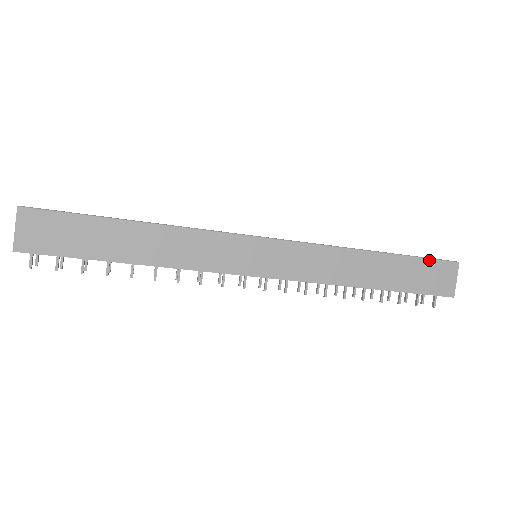
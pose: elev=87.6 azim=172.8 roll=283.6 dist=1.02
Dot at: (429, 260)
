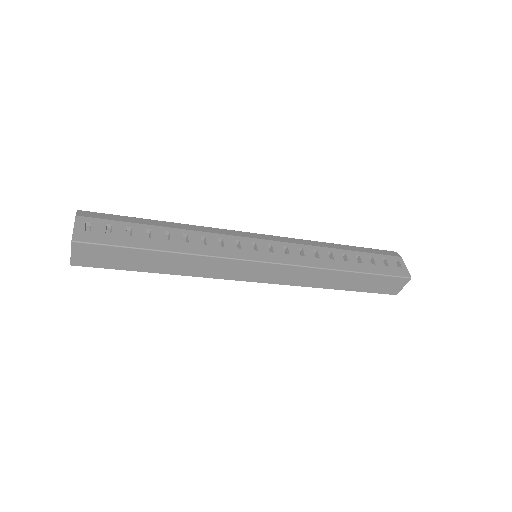
Dot at: (388, 277)
